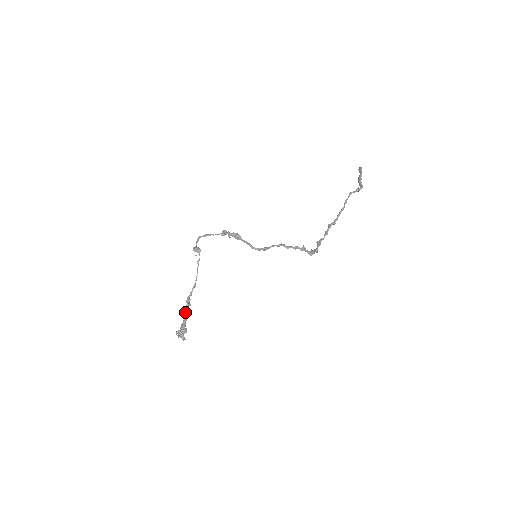
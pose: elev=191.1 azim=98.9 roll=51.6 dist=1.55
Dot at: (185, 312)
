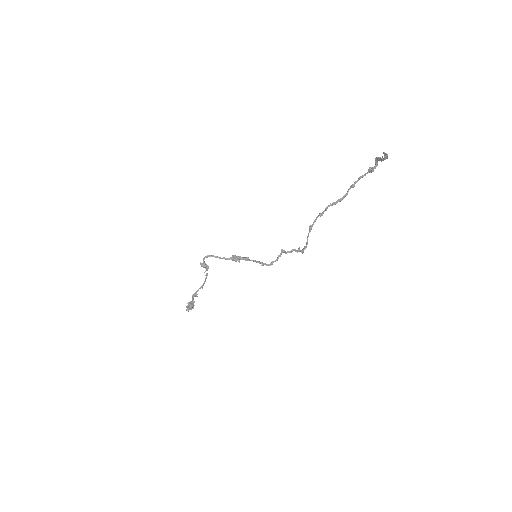
Dot at: (193, 299)
